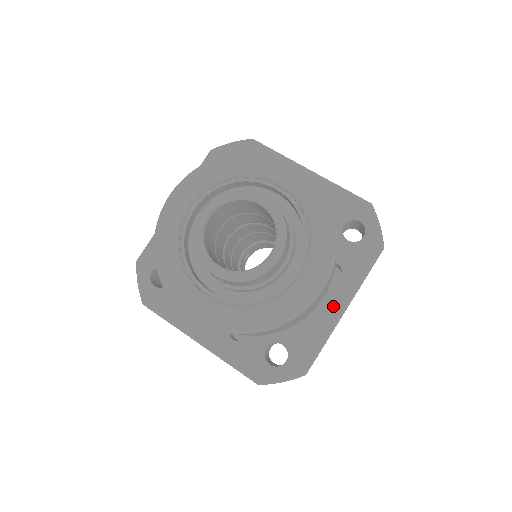
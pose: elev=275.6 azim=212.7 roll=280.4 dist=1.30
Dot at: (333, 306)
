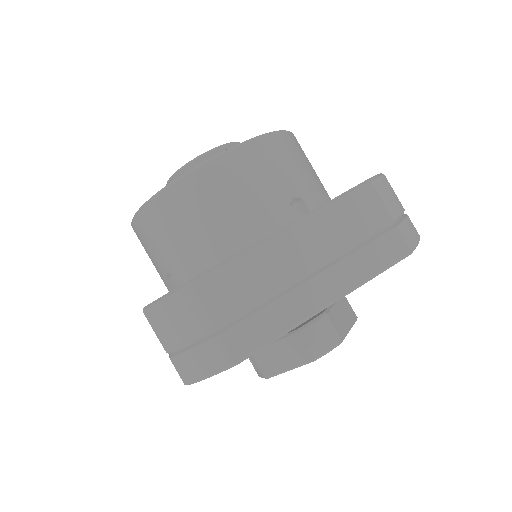
Dot at: occluded
